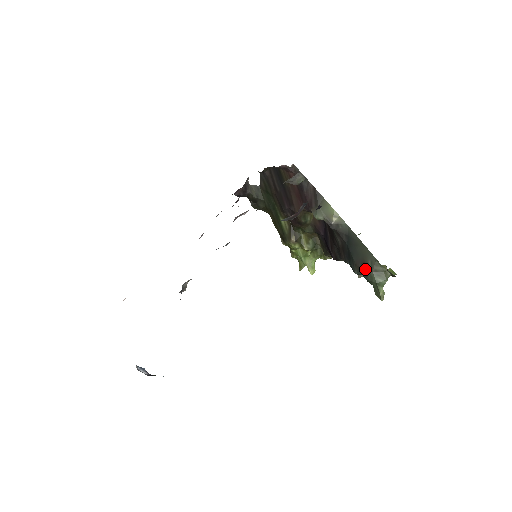
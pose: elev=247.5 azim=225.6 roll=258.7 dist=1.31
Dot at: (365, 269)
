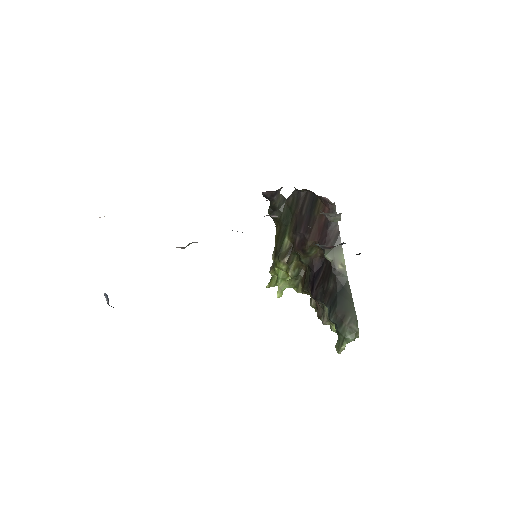
Dot at: (342, 321)
